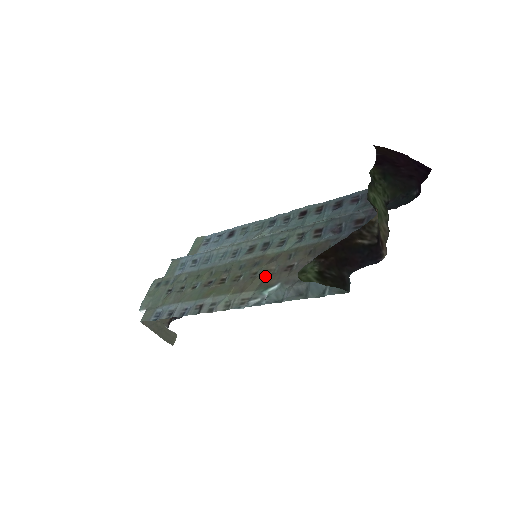
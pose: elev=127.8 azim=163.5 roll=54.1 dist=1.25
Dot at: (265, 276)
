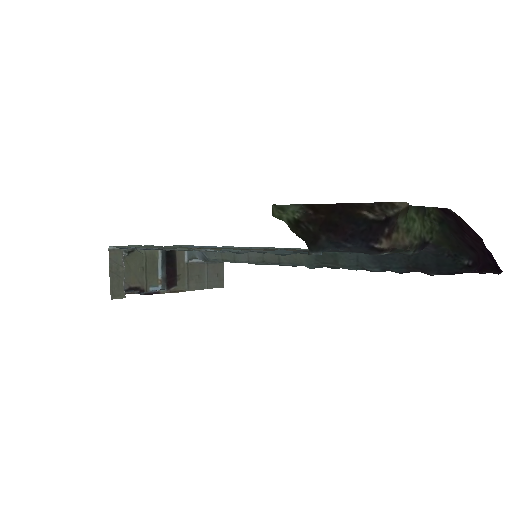
Dot at: occluded
